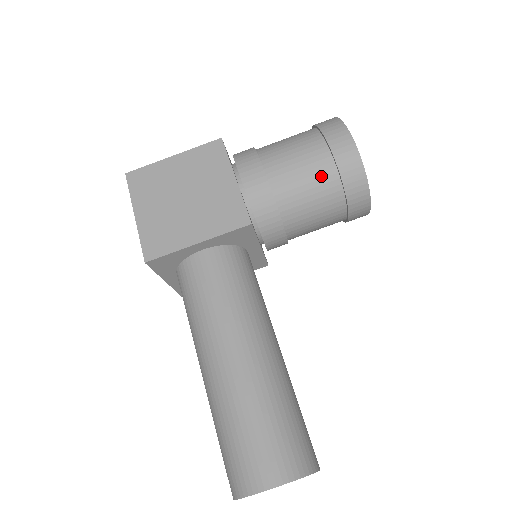
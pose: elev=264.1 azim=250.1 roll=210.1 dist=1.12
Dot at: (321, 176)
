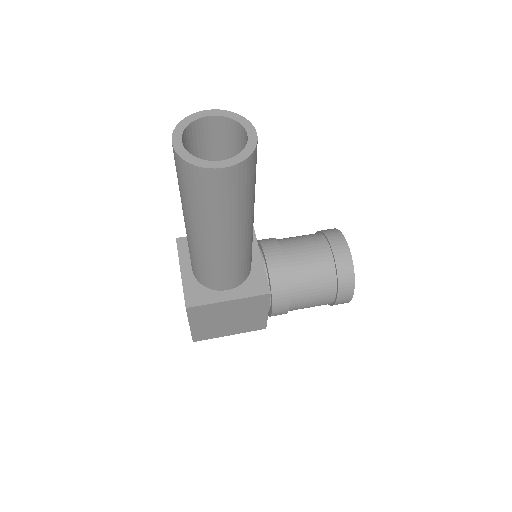
Dot at: occluded
